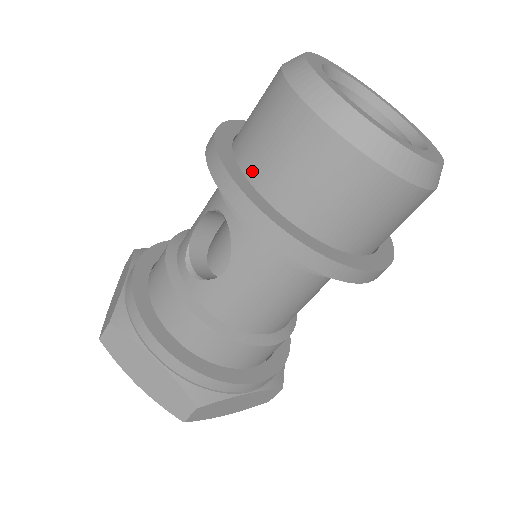
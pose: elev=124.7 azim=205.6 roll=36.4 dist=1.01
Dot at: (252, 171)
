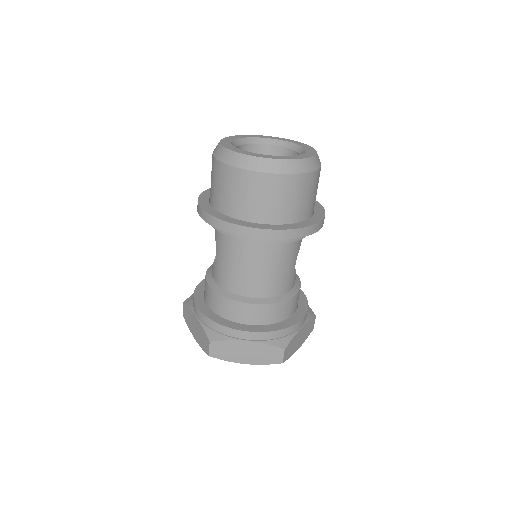
Dot at: occluded
